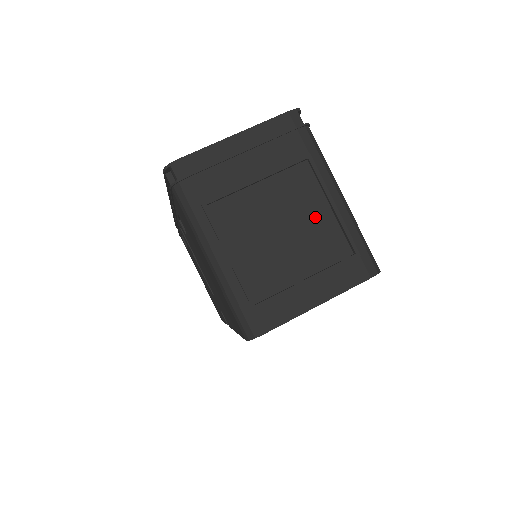
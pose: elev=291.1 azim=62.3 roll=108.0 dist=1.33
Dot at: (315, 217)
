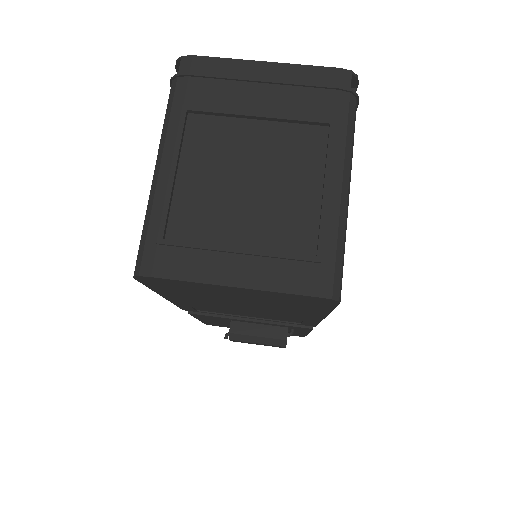
Dot at: (297, 190)
